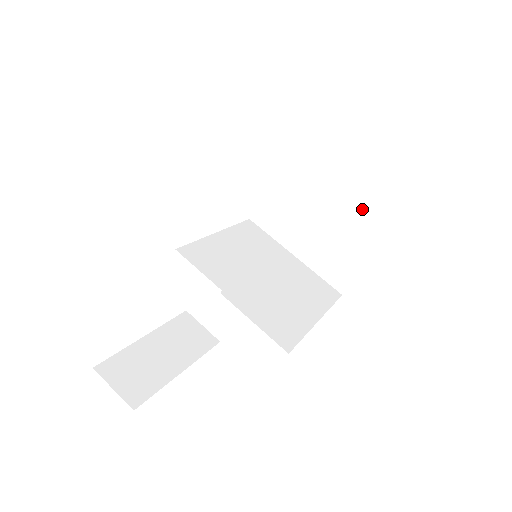
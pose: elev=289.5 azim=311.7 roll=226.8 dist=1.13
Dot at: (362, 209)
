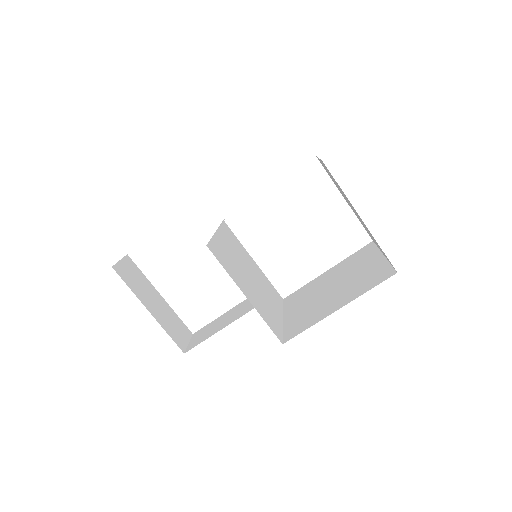
Dot at: (346, 289)
